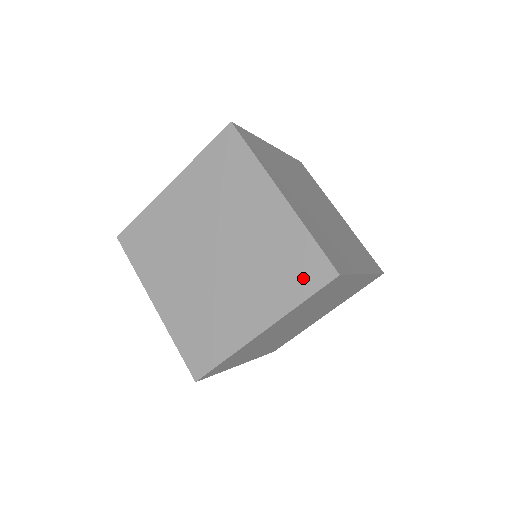
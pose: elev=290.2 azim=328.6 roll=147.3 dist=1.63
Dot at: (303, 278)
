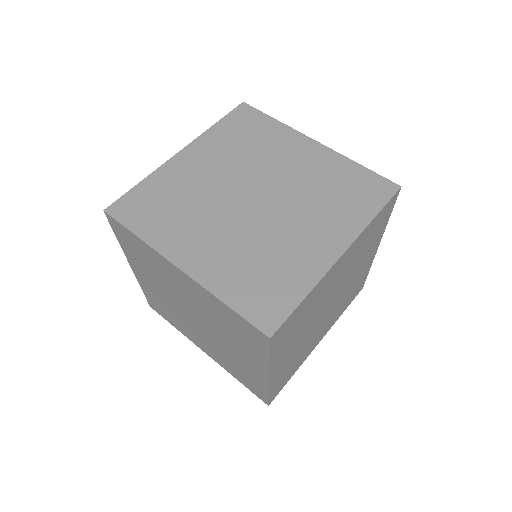
Dot at: (252, 340)
